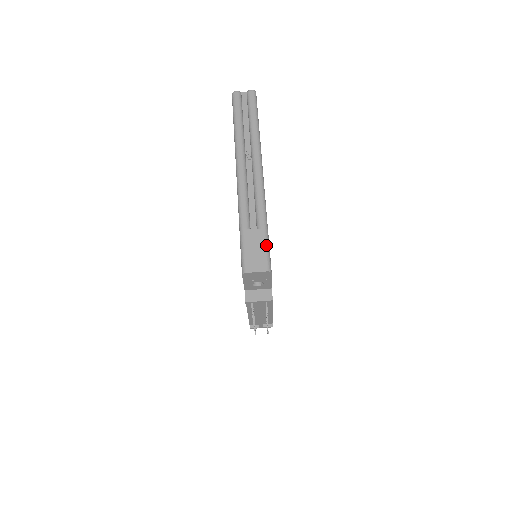
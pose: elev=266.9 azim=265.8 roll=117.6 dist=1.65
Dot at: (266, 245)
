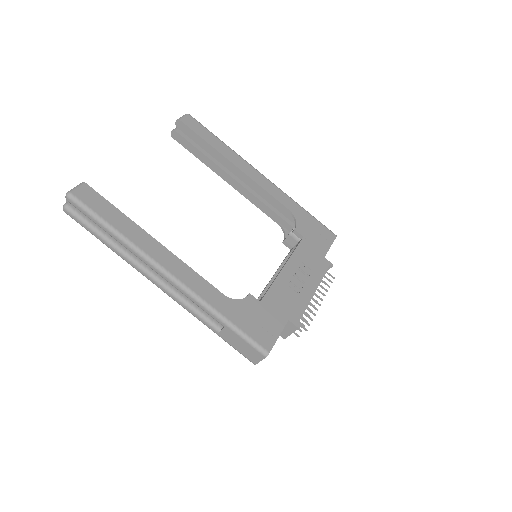
Dot at: (242, 338)
